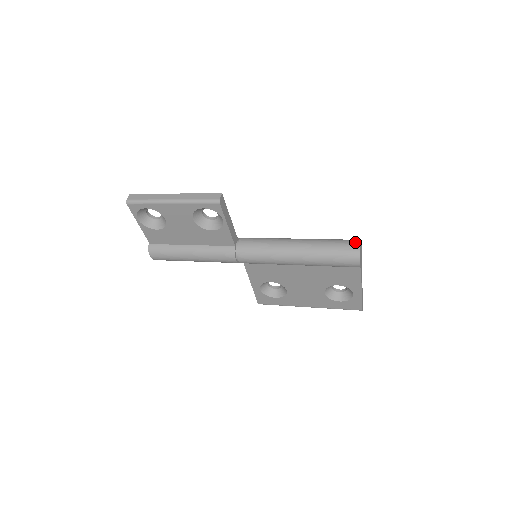
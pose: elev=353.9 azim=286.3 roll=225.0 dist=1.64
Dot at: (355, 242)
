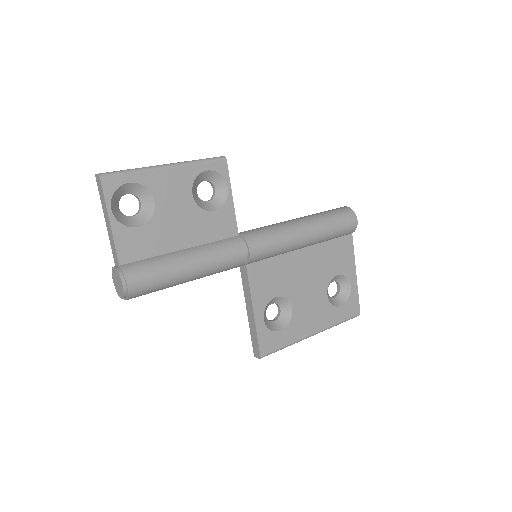
Dot at: occluded
